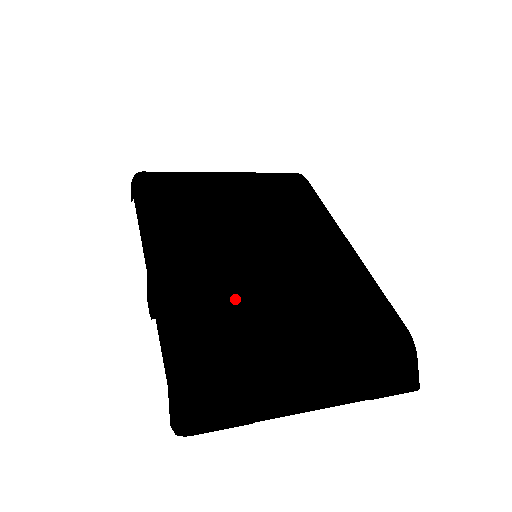
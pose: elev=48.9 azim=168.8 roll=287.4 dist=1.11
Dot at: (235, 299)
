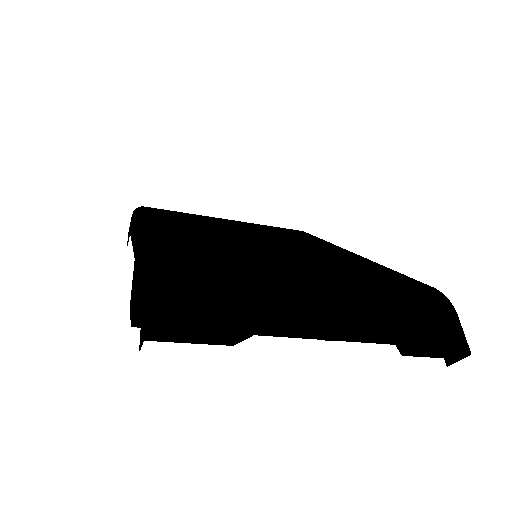
Dot at: (232, 248)
